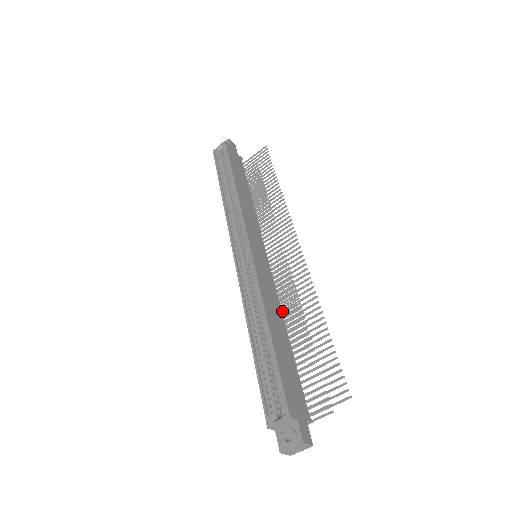
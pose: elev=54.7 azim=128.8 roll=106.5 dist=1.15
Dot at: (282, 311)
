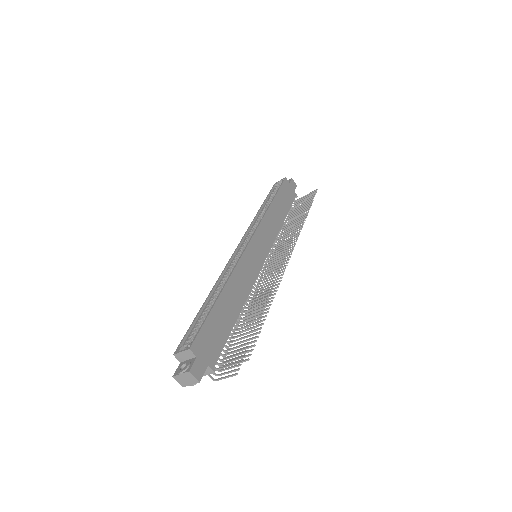
Dot at: (250, 298)
